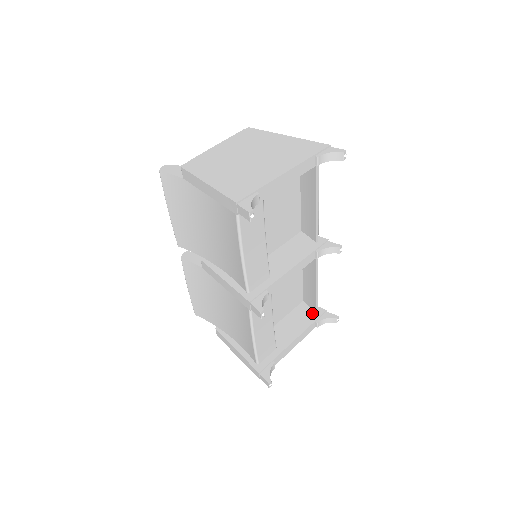
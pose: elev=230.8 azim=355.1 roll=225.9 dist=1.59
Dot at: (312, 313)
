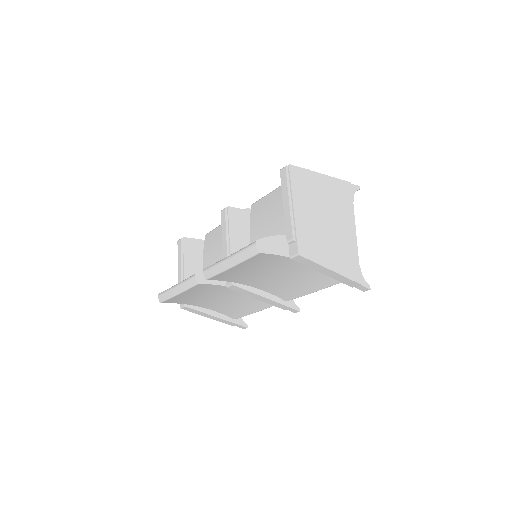
Dot at: occluded
